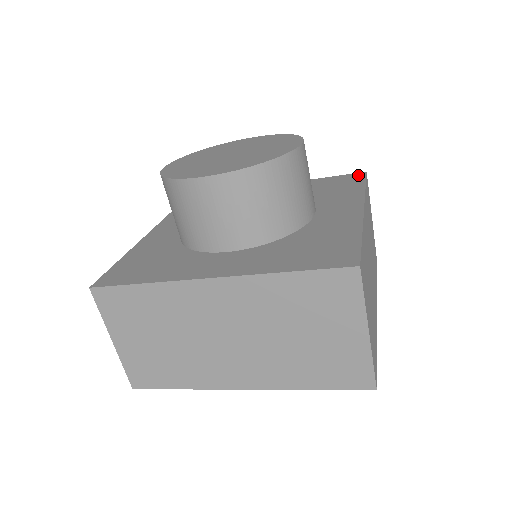
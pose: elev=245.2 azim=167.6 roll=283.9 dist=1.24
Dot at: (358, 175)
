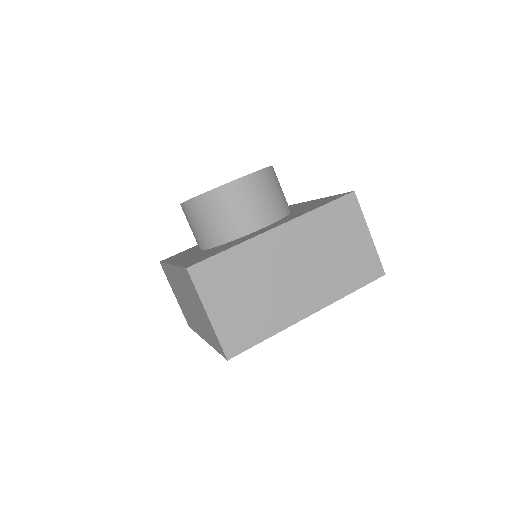
Dot at: occluded
